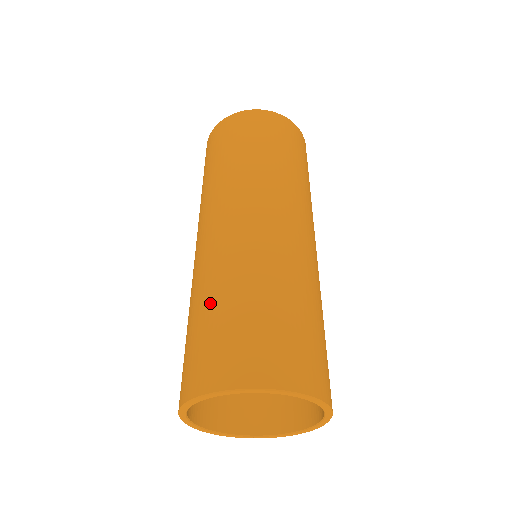
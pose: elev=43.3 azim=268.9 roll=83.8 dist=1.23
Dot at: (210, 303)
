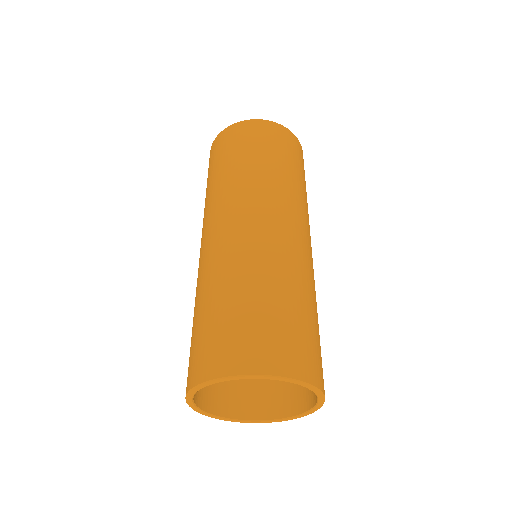
Dot at: (249, 292)
